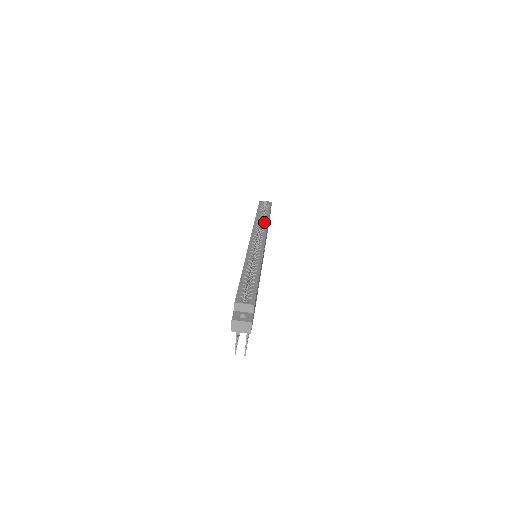
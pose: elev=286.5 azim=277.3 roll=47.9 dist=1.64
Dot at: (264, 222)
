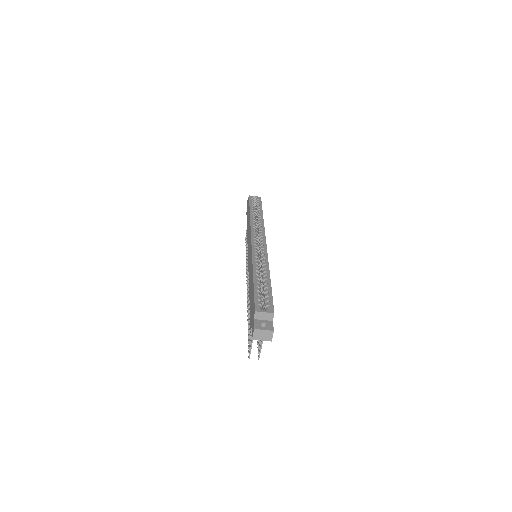
Dot at: (260, 220)
